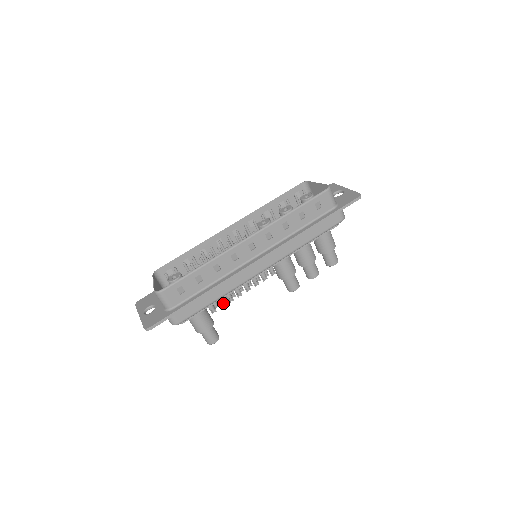
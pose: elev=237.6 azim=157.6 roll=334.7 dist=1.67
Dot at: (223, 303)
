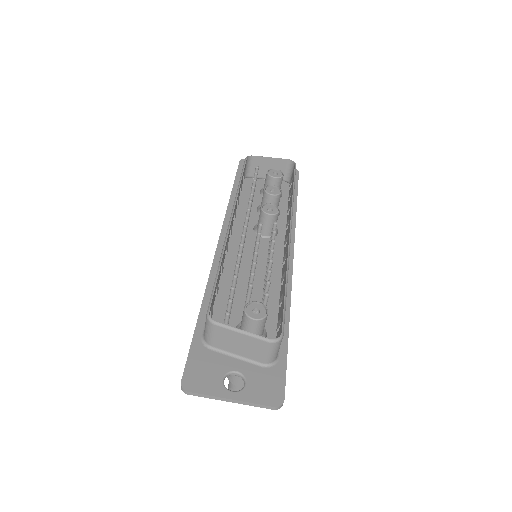
Dot at: occluded
